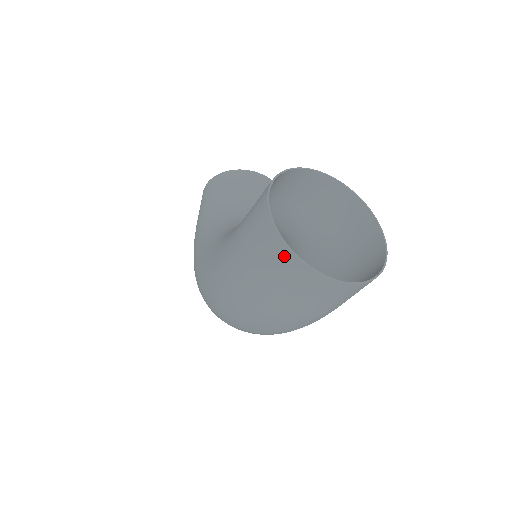
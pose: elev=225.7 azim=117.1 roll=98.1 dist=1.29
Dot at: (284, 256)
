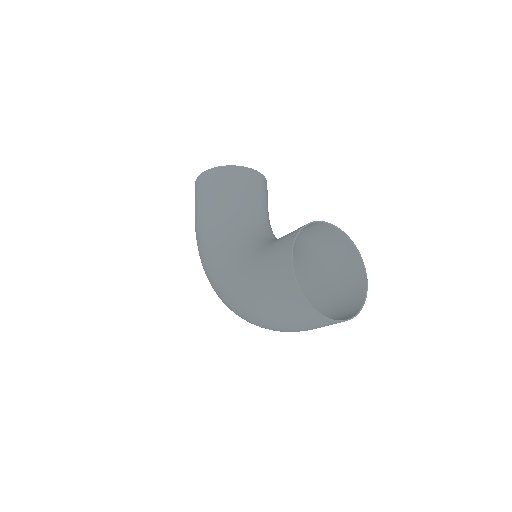
Dot at: (304, 307)
